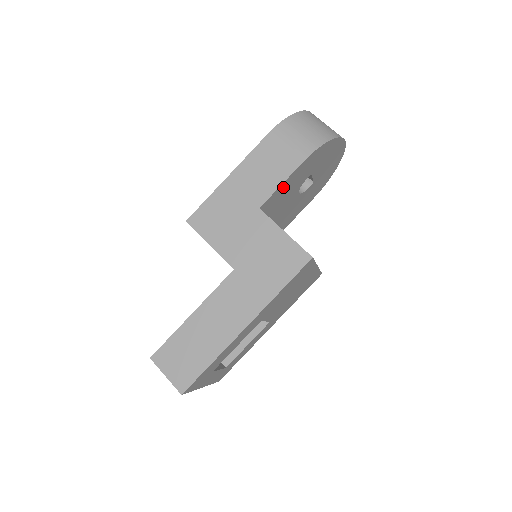
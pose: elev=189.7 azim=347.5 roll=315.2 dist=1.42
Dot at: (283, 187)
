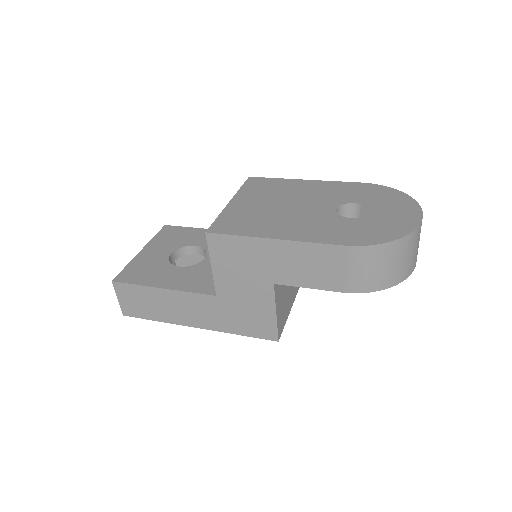
Dot at: occluded
